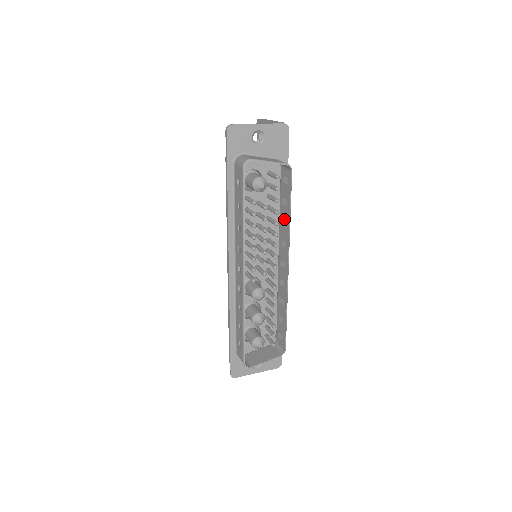
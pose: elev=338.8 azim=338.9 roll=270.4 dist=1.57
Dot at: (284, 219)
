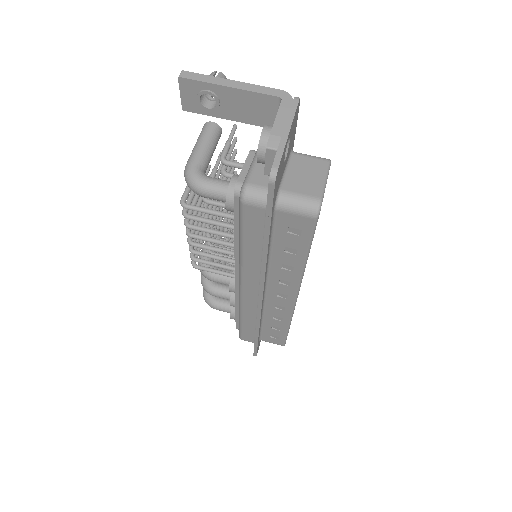
Dot at: occluded
